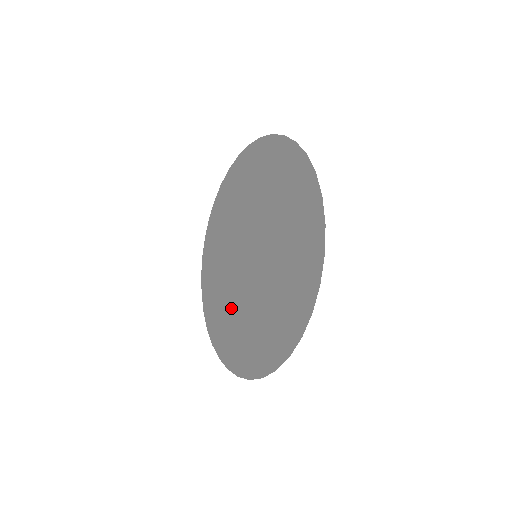
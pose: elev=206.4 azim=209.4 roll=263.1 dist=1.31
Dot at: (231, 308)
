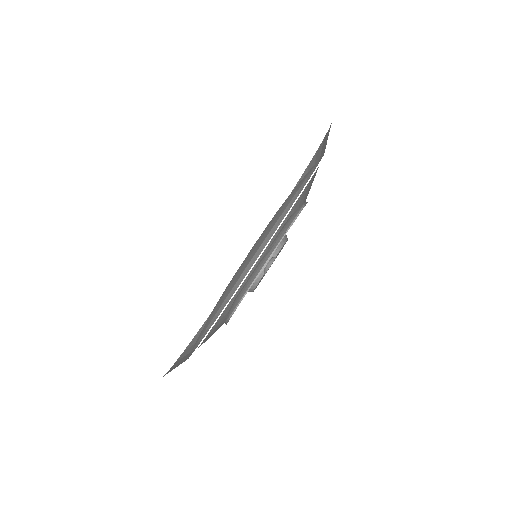
Dot at: occluded
